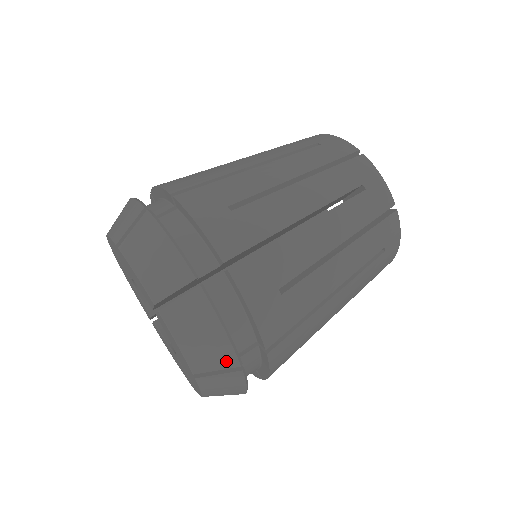
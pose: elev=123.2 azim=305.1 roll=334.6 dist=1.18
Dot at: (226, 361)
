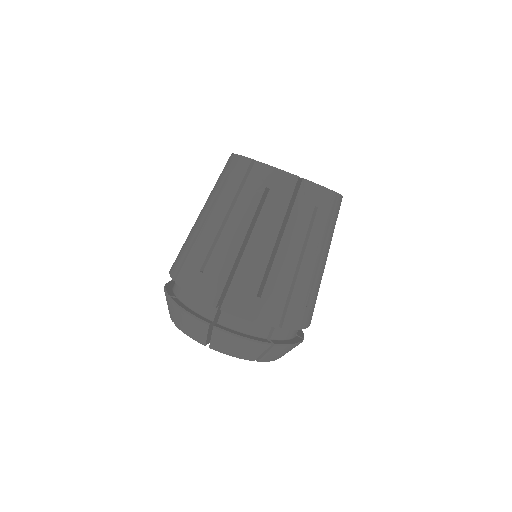
Dot at: occluded
